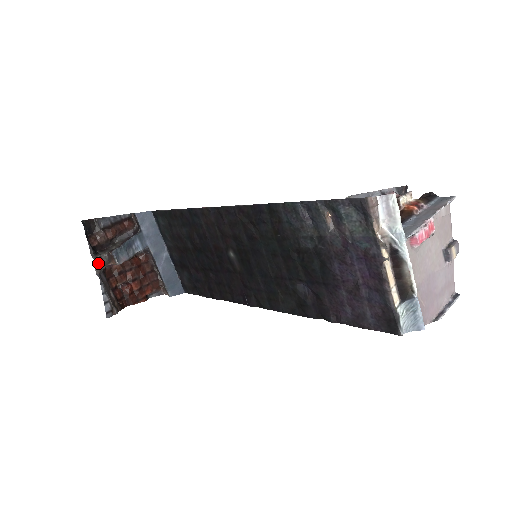
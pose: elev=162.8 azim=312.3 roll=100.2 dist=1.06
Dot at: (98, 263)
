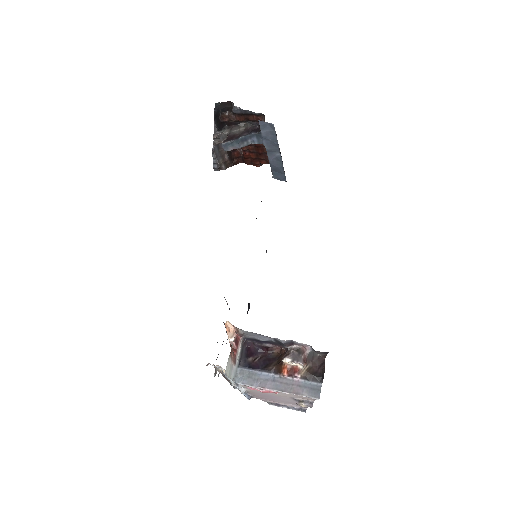
Dot at: (218, 138)
